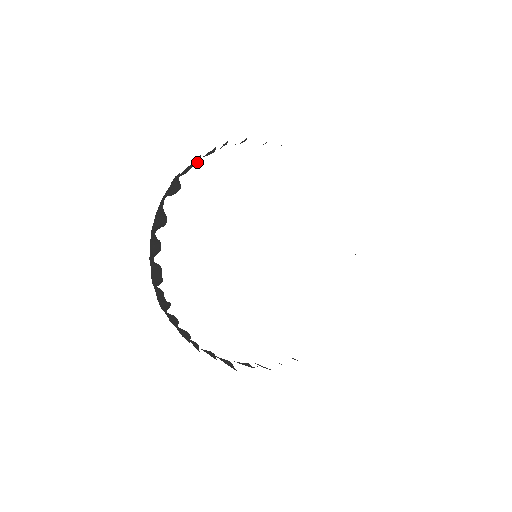
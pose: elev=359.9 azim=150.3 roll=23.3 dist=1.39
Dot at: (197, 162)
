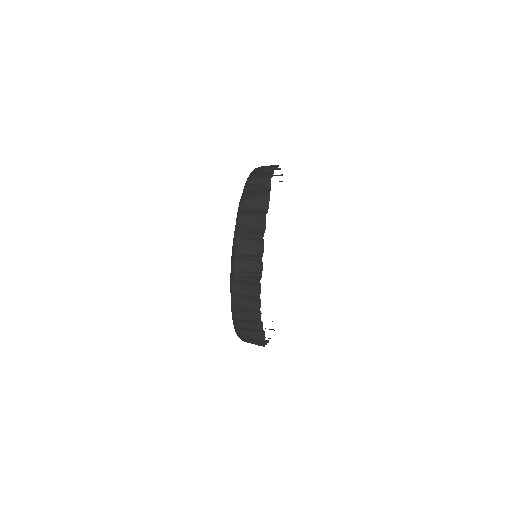
Dot at: (269, 172)
